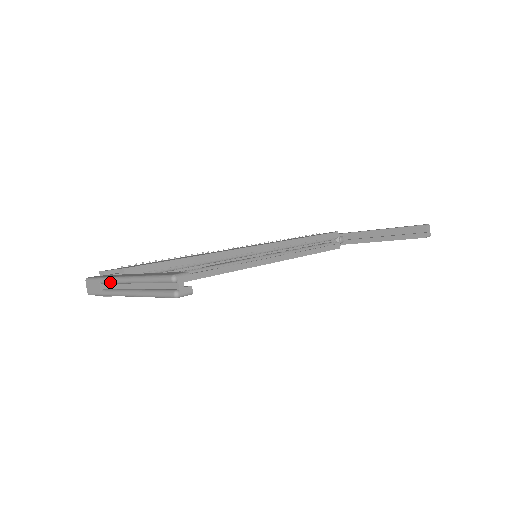
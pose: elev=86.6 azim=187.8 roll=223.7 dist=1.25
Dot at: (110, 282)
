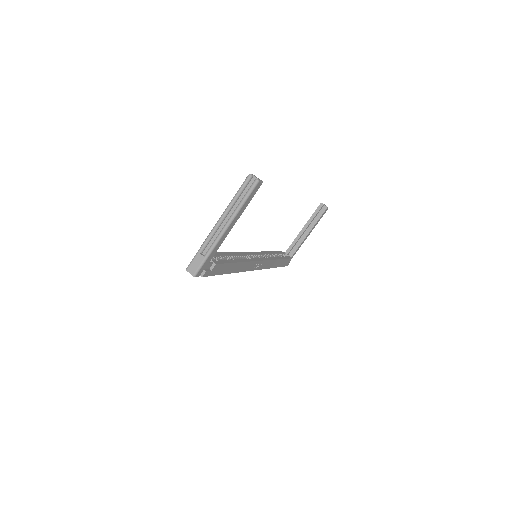
Dot at: (208, 240)
